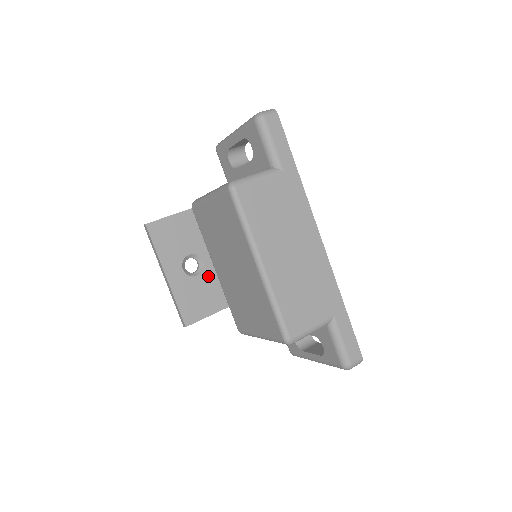
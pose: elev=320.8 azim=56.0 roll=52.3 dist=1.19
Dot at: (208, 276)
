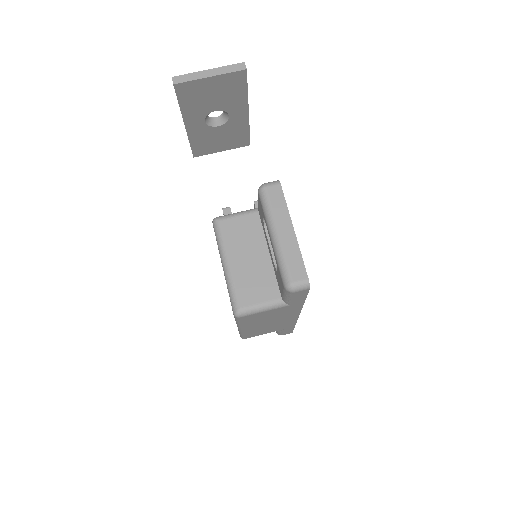
Dot at: (230, 127)
